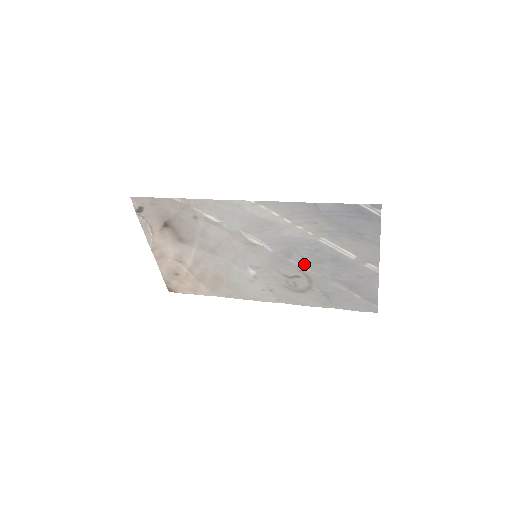
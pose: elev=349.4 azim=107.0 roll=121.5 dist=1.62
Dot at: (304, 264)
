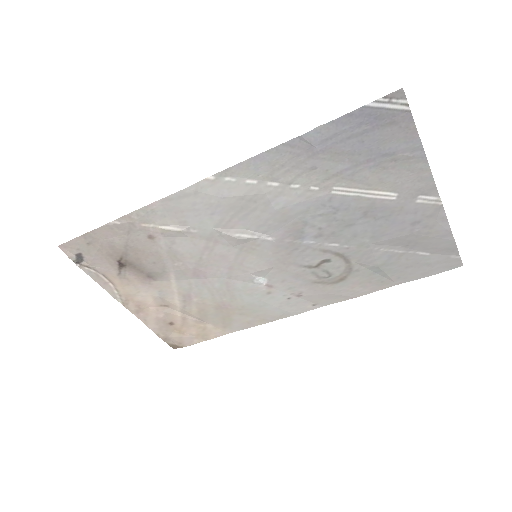
Dot at: (326, 239)
